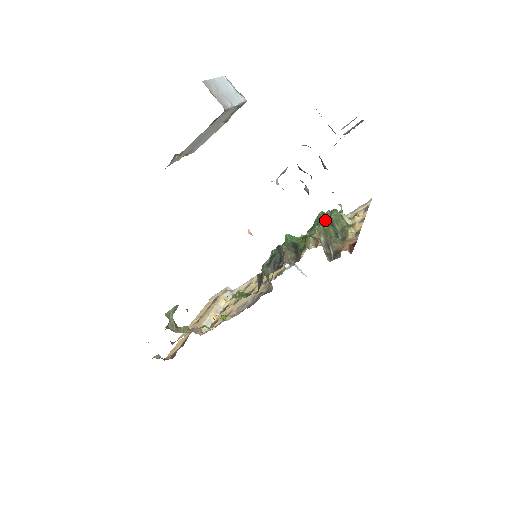
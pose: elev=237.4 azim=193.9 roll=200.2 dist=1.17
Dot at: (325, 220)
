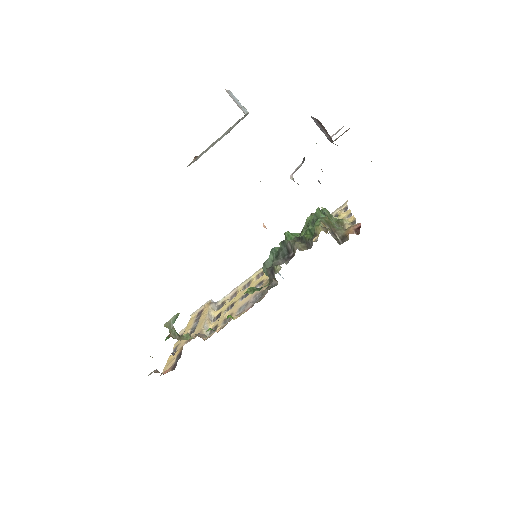
Dot at: occluded
